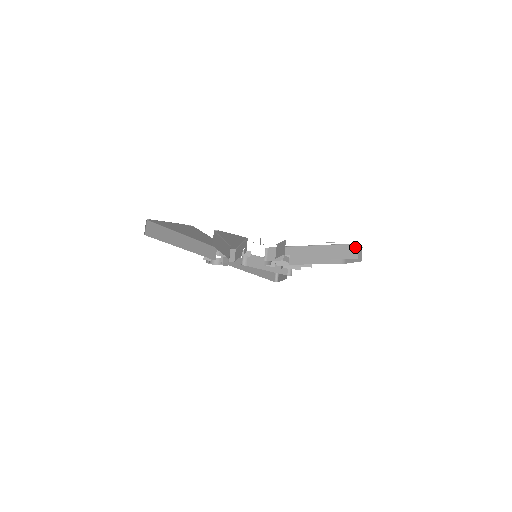
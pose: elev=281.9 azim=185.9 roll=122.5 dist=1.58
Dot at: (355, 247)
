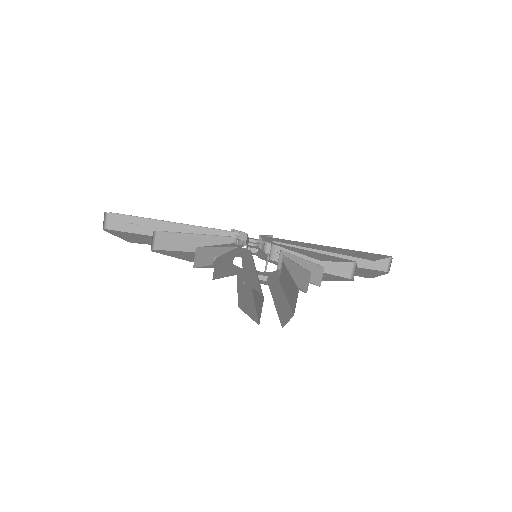
Dot at: (262, 302)
